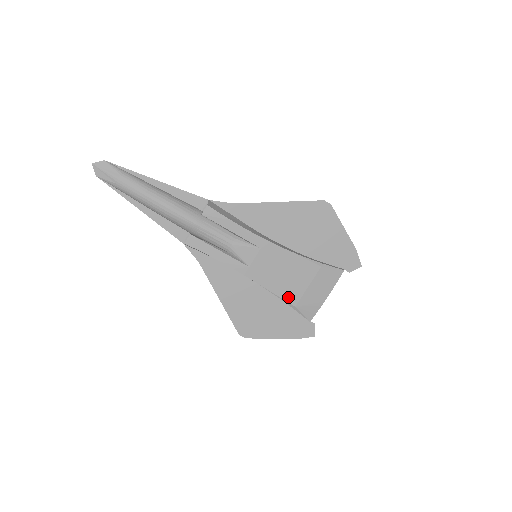
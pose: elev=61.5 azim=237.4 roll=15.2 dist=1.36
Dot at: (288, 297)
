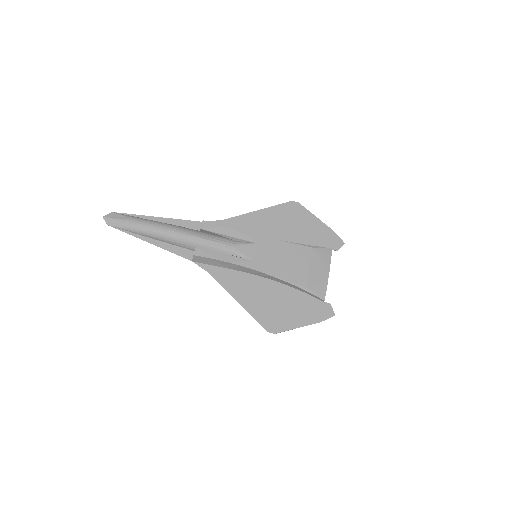
Dot at: (296, 280)
